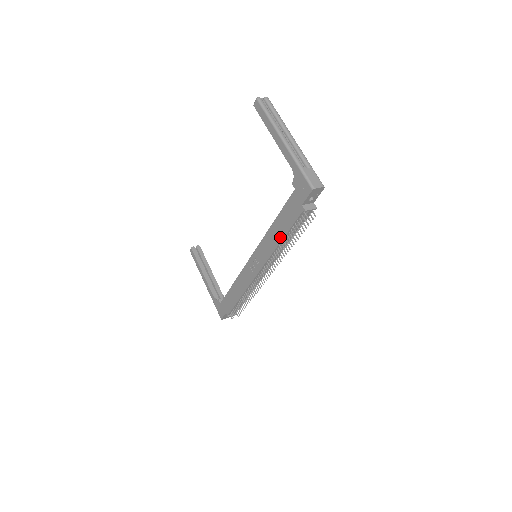
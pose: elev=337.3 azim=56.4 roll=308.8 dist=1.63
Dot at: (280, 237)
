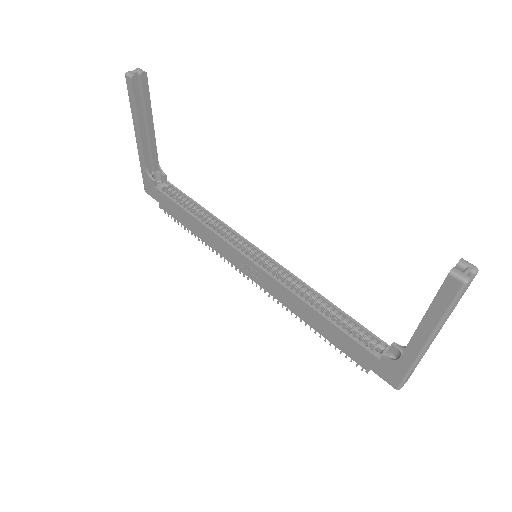
Dot at: (312, 324)
